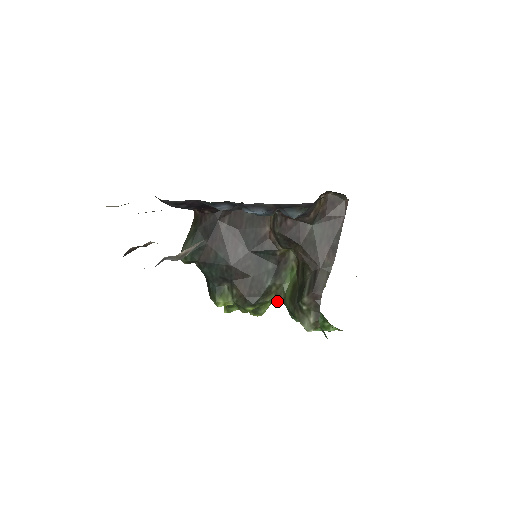
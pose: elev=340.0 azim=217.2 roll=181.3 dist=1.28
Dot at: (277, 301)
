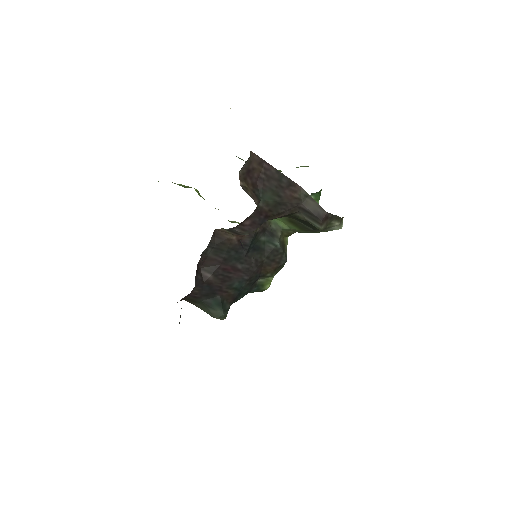
Dot at: occluded
